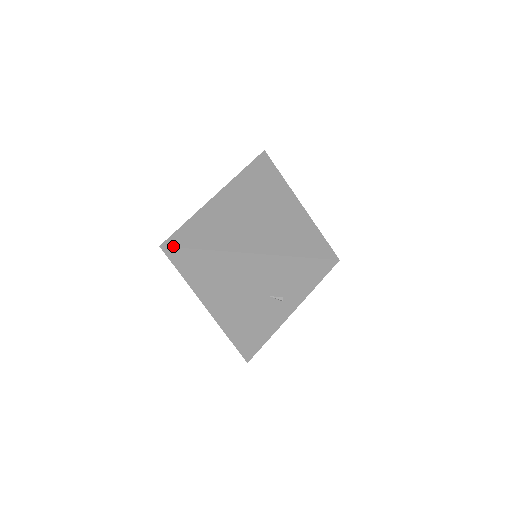
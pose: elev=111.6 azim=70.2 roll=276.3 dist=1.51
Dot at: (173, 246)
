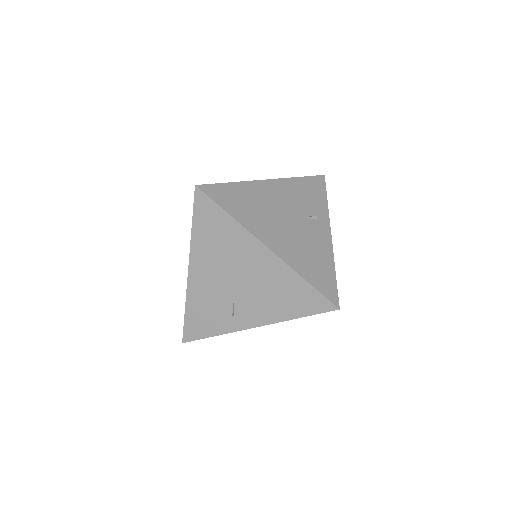
Dot at: (207, 184)
